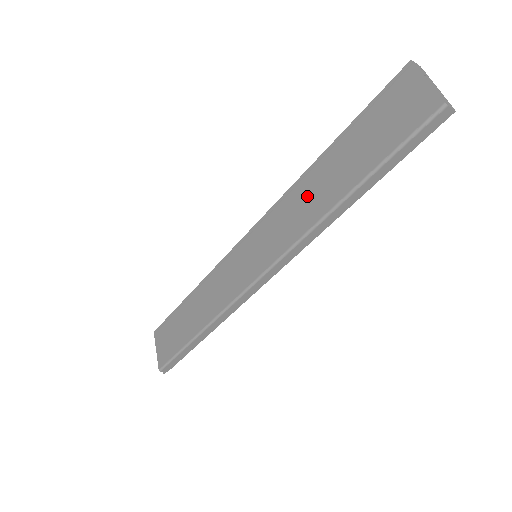
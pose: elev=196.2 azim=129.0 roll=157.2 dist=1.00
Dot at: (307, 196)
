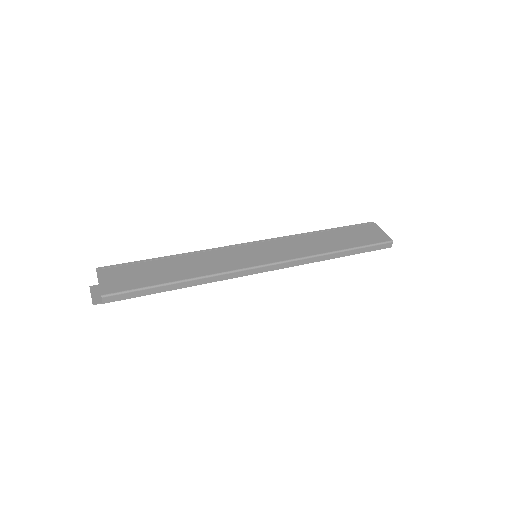
Dot at: (309, 242)
